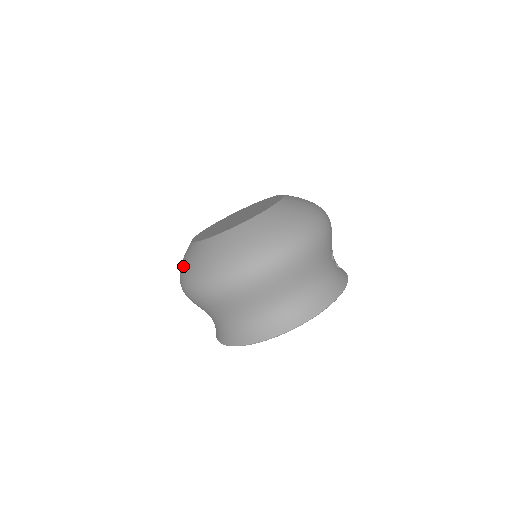
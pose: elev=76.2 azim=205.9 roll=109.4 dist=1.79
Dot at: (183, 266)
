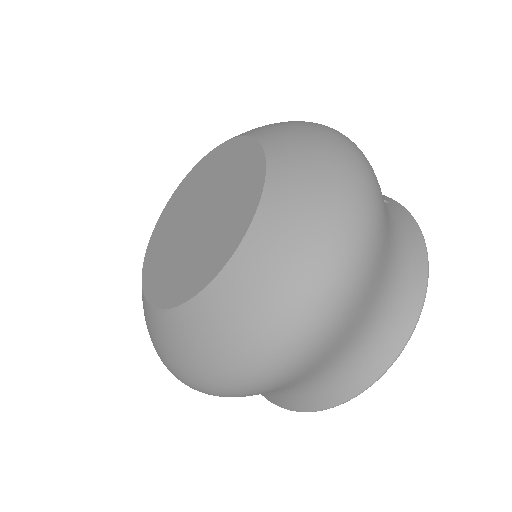
Dot at: (163, 355)
